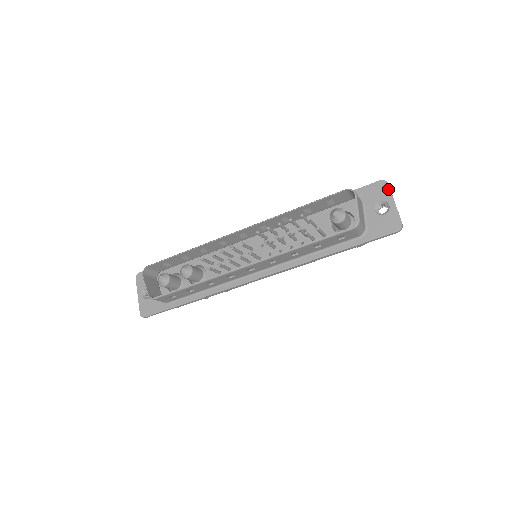
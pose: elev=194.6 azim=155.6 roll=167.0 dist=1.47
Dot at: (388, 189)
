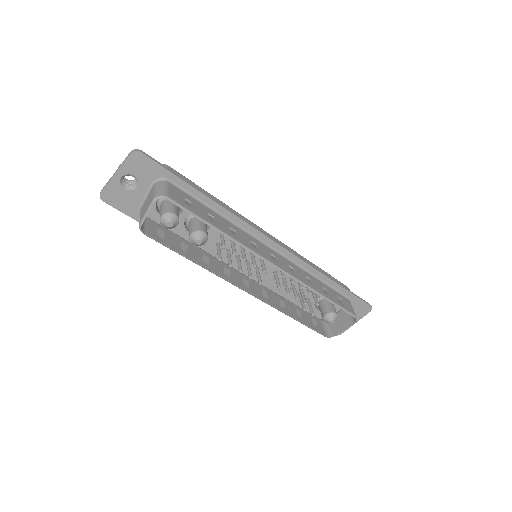
Dot at: (365, 314)
